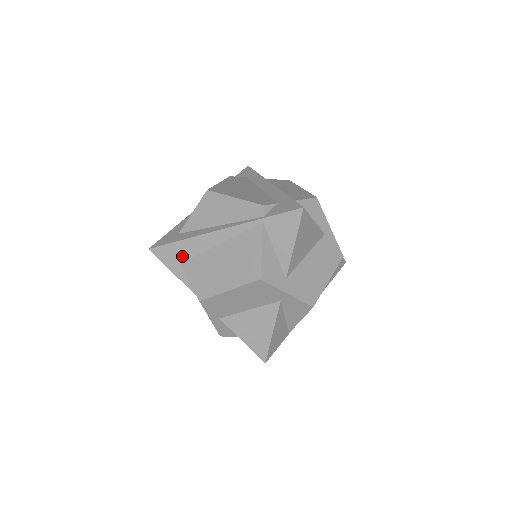
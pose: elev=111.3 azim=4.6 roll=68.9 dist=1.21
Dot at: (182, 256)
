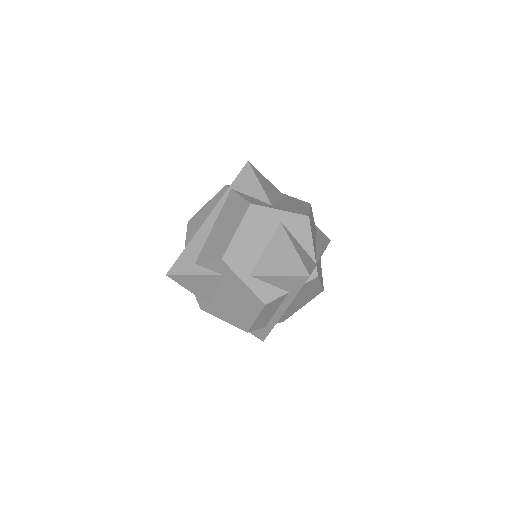
Dot at: (193, 257)
